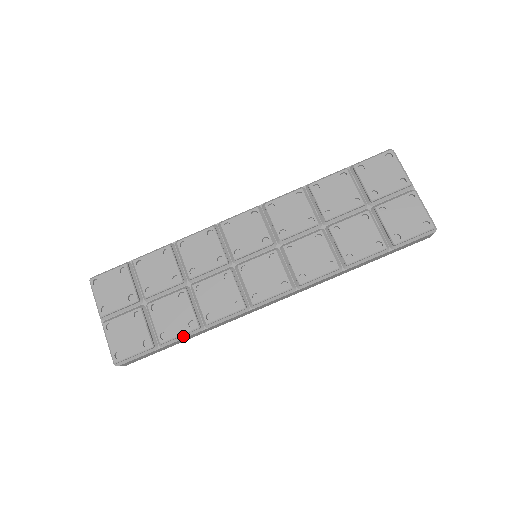
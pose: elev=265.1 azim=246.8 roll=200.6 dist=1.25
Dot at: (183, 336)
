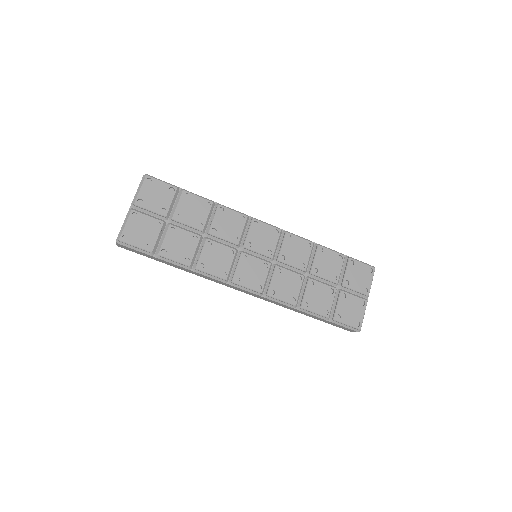
Dot at: (175, 262)
